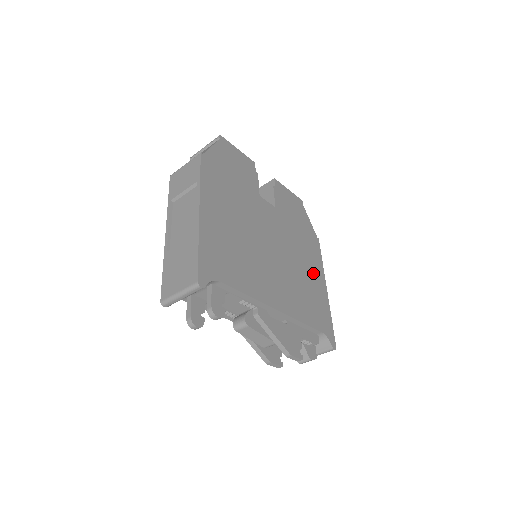
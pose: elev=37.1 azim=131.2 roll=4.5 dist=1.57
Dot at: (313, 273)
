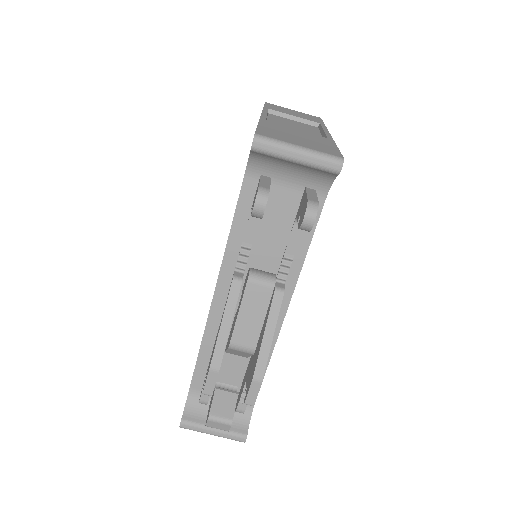
Dot at: occluded
